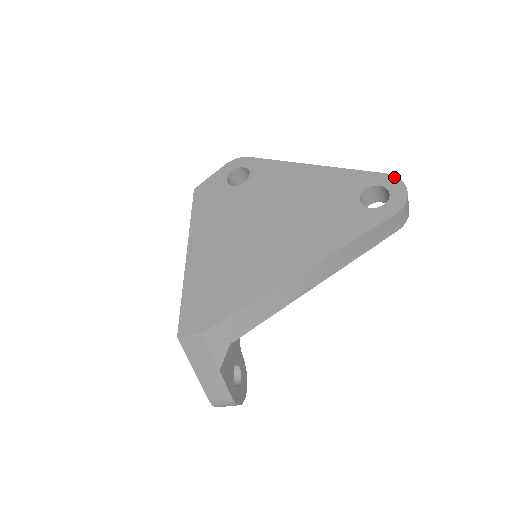
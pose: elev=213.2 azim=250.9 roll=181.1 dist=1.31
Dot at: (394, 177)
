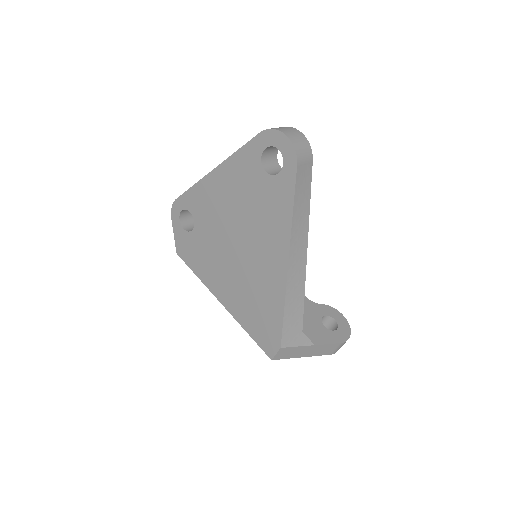
Dot at: (267, 131)
